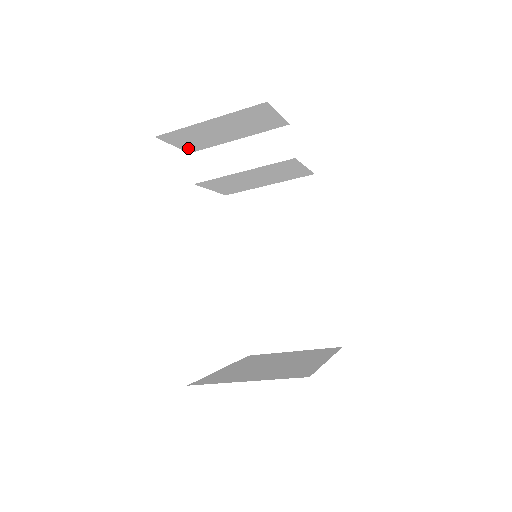
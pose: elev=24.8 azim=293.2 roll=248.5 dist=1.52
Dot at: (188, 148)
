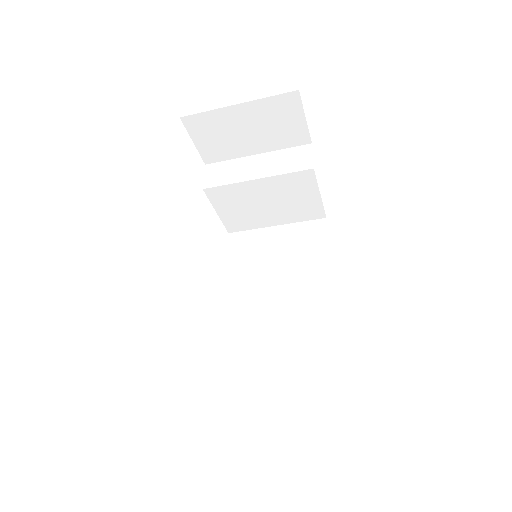
Dot at: (206, 154)
